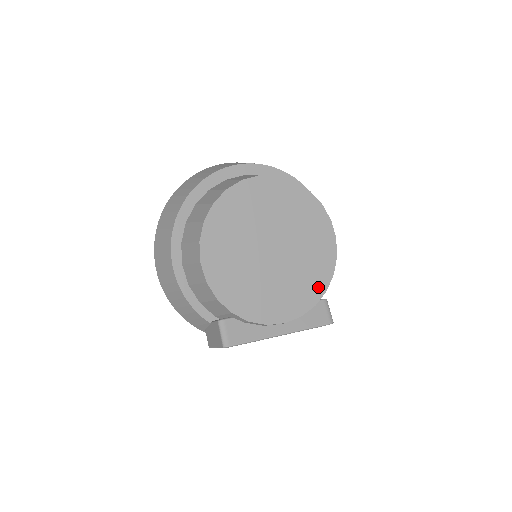
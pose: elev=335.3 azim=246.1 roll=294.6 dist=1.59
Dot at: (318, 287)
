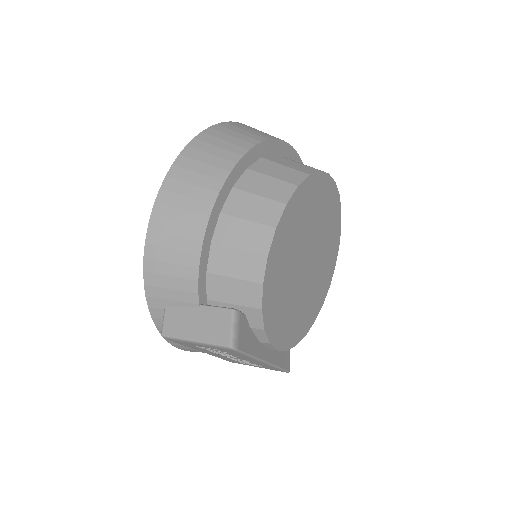
Dot at: (305, 327)
